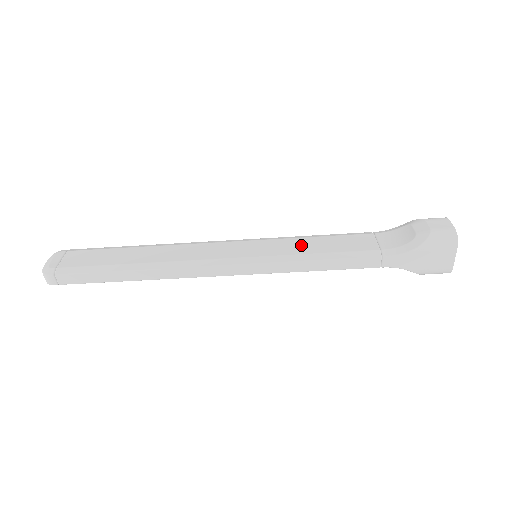
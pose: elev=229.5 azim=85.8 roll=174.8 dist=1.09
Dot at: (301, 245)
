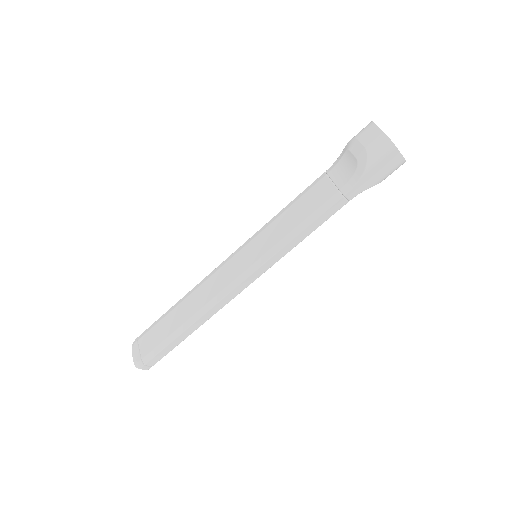
Dot at: (280, 227)
